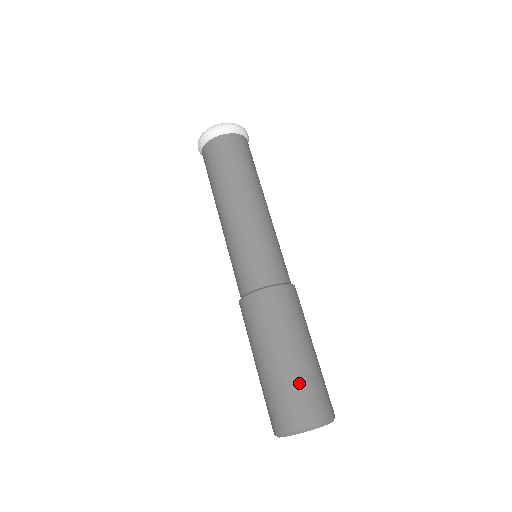
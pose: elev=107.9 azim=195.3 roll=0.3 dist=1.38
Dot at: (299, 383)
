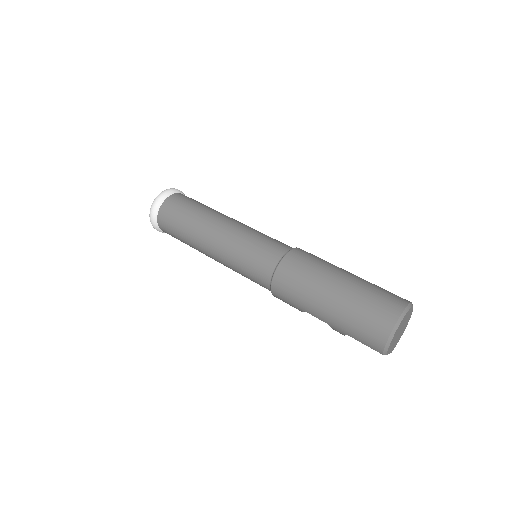
Dot at: (376, 285)
